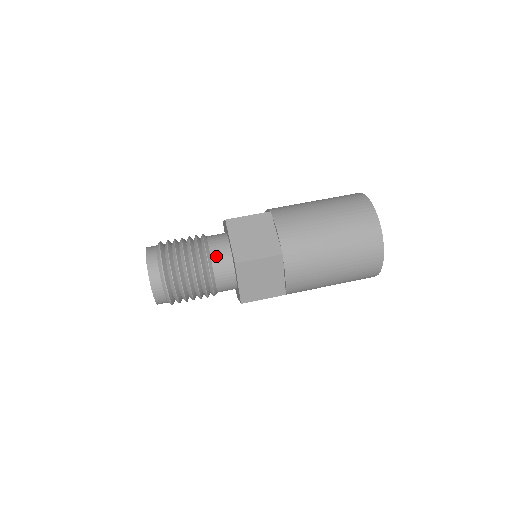
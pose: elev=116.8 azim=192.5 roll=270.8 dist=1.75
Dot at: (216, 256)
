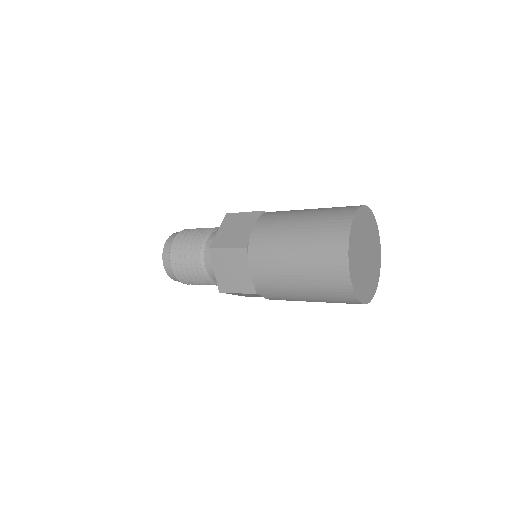
Dot at: occluded
